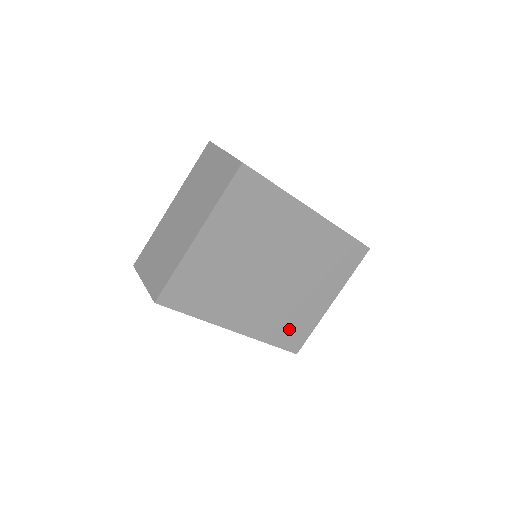
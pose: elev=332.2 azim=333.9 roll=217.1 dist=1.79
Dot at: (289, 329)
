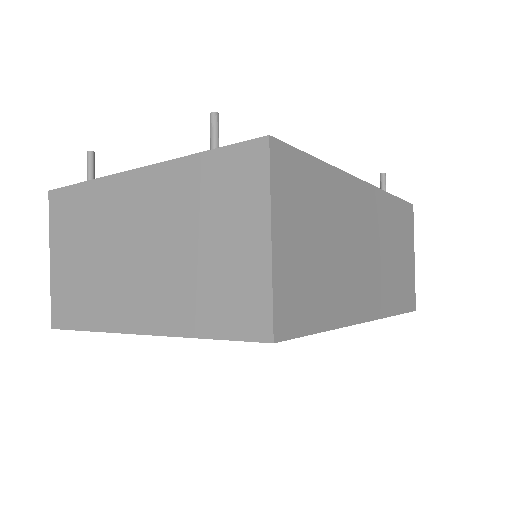
Dot at: occluded
